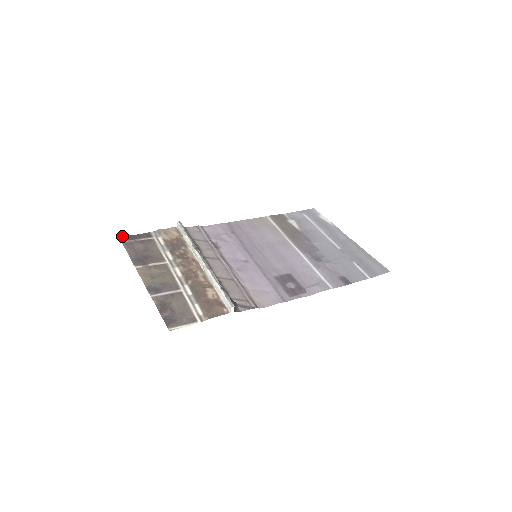
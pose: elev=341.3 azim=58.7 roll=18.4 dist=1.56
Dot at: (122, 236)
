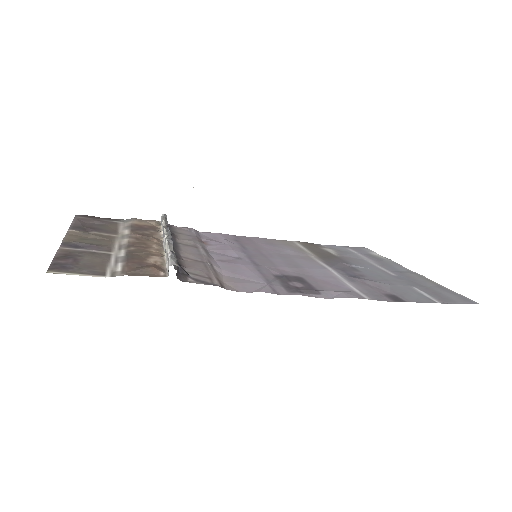
Dot at: occluded
